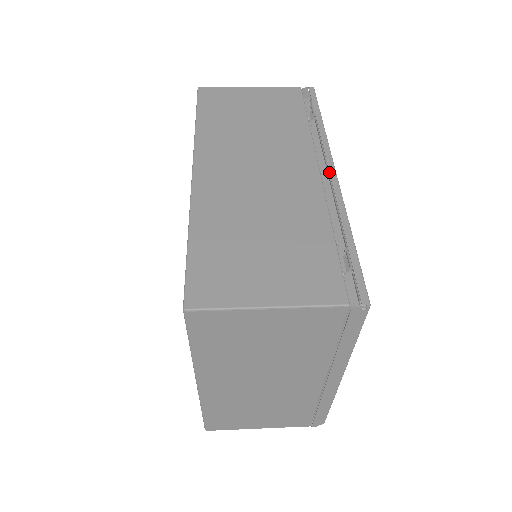
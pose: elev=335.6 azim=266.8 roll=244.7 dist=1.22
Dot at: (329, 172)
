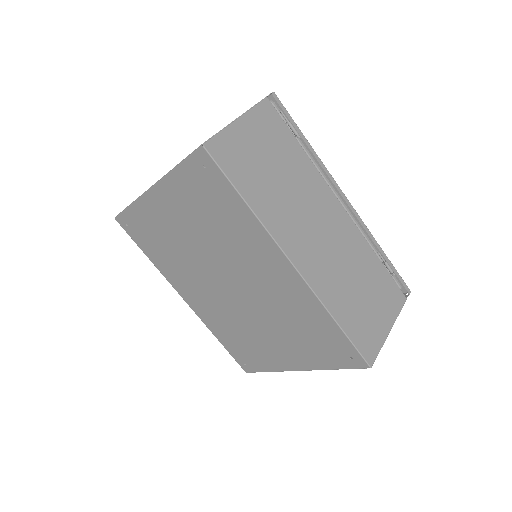
Dot at: (347, 203)
